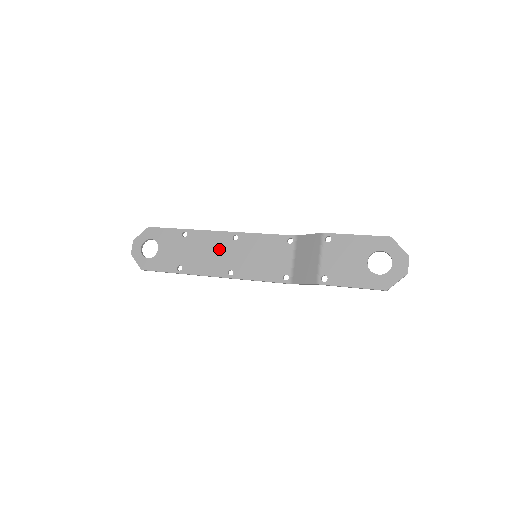
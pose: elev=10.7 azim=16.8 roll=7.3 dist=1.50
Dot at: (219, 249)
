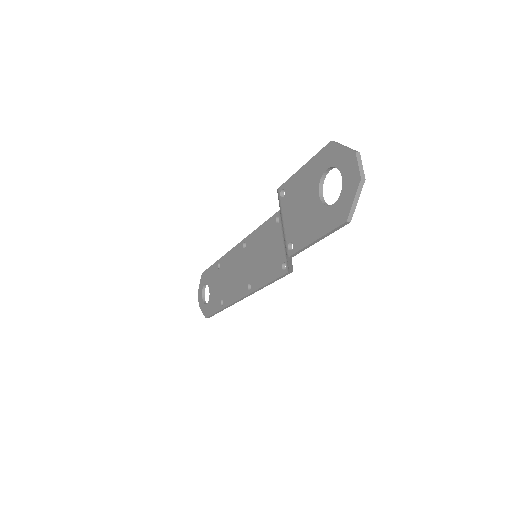
Dot at: (238, 266)
